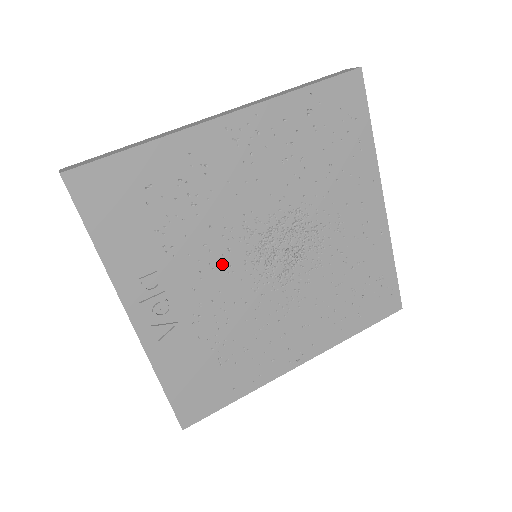
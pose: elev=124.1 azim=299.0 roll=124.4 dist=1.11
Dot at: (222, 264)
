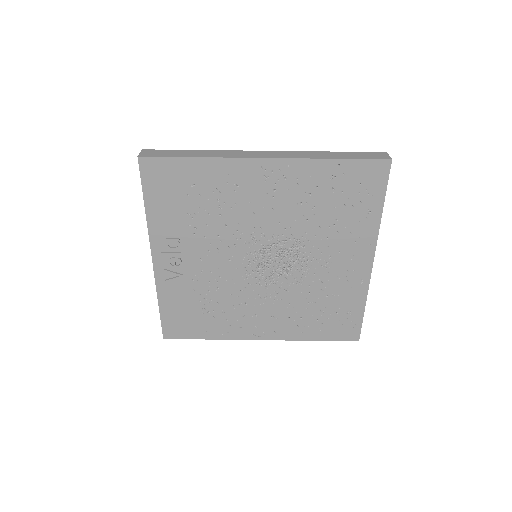
Dot at: (226, 252)
